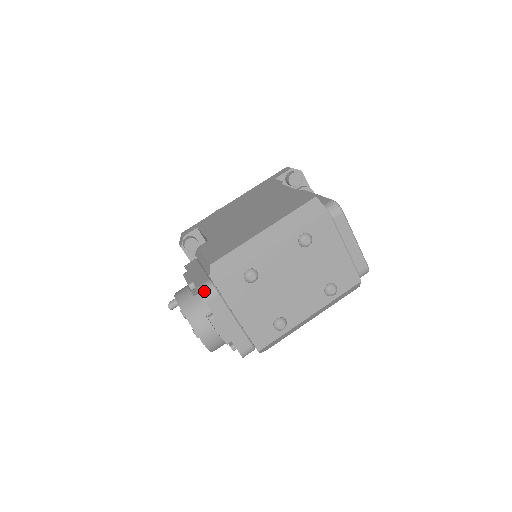
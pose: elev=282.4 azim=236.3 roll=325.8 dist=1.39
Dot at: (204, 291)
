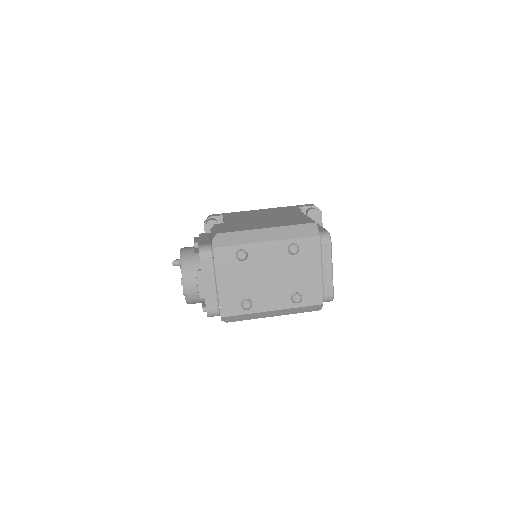
Dot at: (203, 249)
